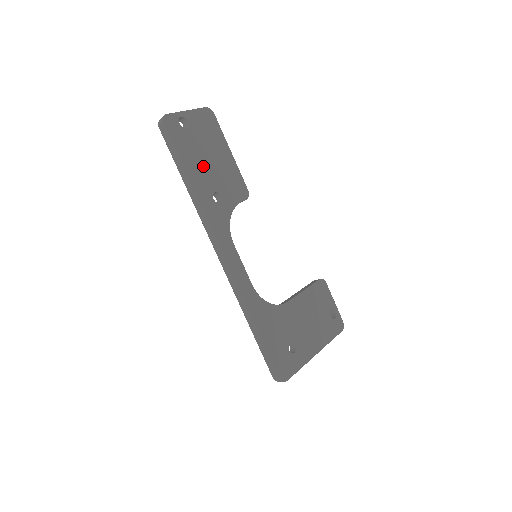
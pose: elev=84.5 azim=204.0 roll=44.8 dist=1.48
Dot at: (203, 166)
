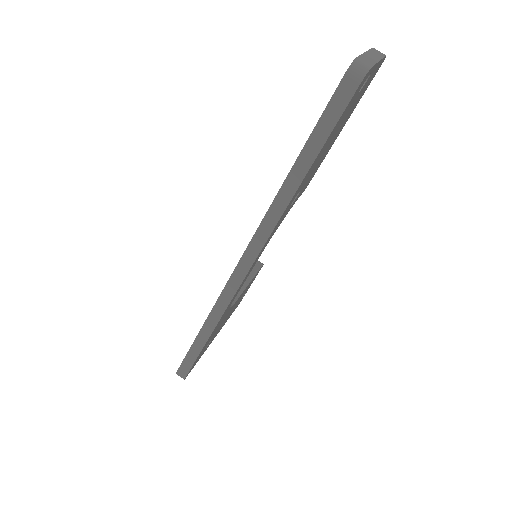
Dot at: (322, 154)
